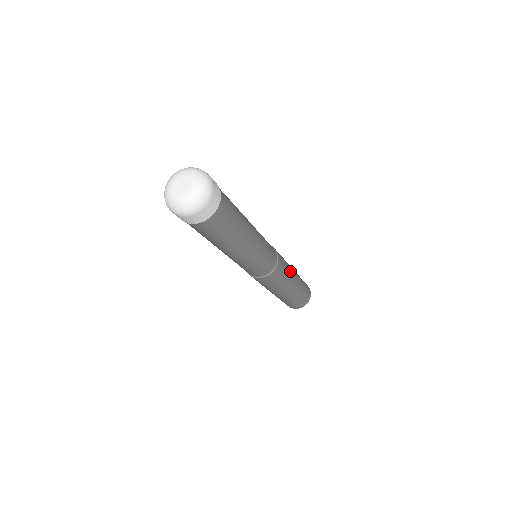
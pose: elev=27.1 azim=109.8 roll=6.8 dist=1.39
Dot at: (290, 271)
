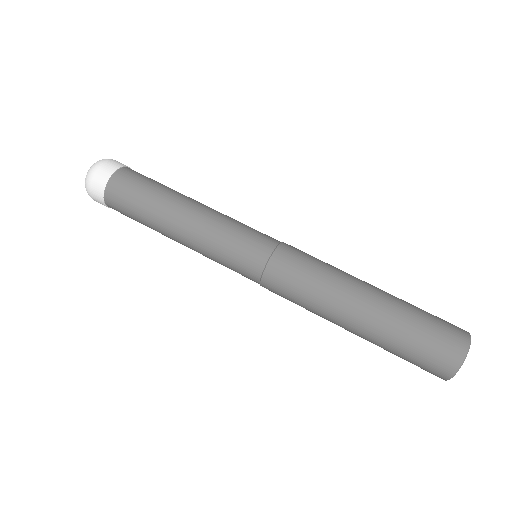
Dot at: (338, 271)
